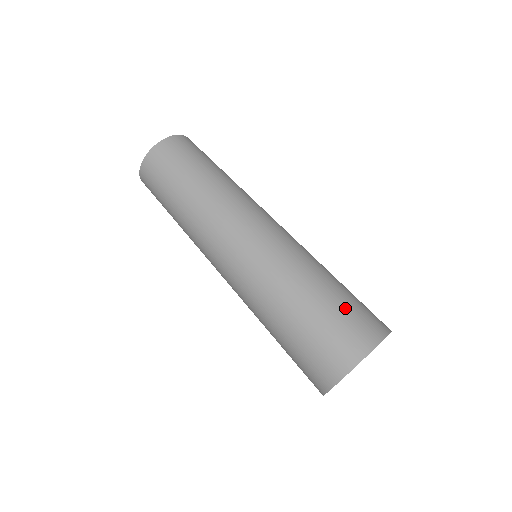
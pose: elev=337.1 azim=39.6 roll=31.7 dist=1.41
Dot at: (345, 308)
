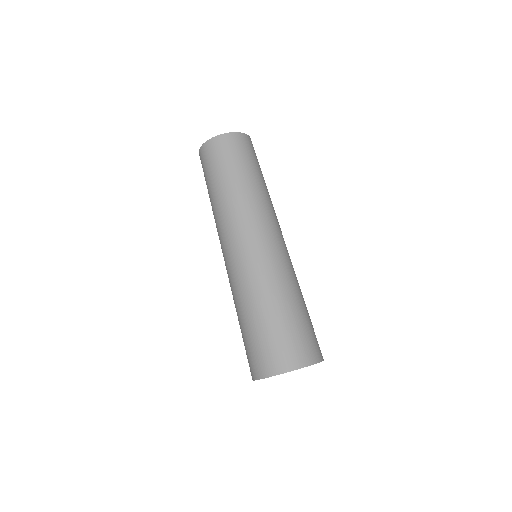
Dot at: (300, 328)
